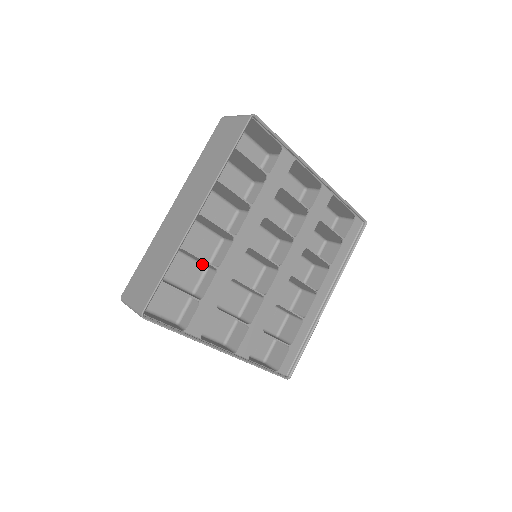
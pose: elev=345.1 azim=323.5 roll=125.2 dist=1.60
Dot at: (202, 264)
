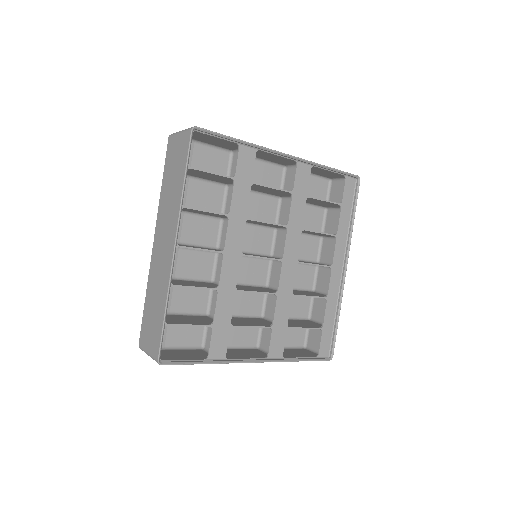
Dot at: occluded
